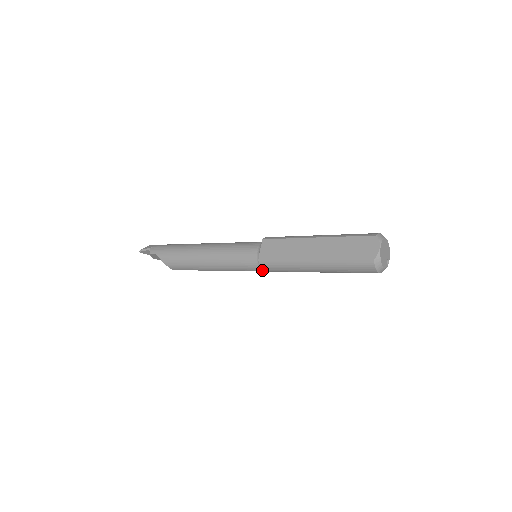
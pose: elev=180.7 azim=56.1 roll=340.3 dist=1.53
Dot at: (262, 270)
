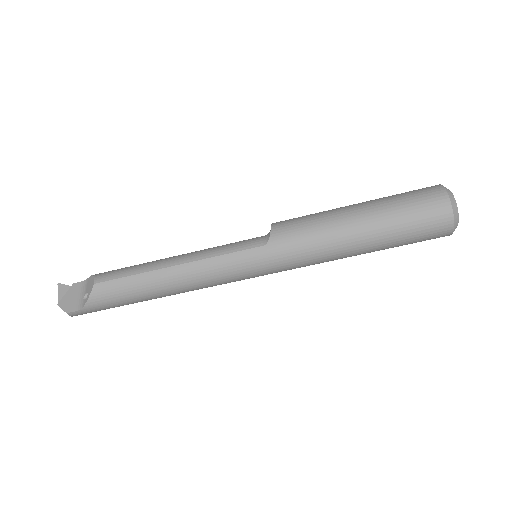
Dot at: (265, 241)
